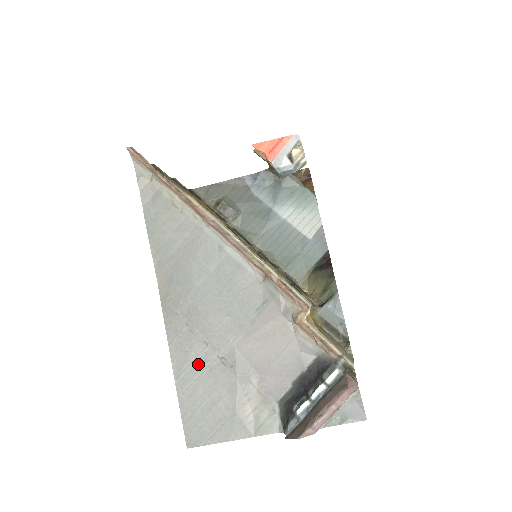
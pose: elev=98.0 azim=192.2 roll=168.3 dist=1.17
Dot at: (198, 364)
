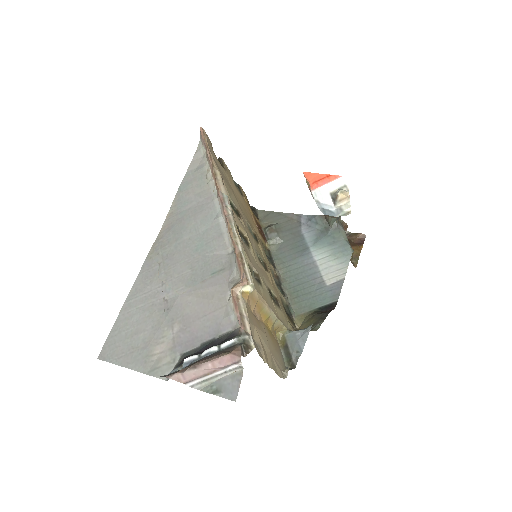
Dot at: (147, 297)
